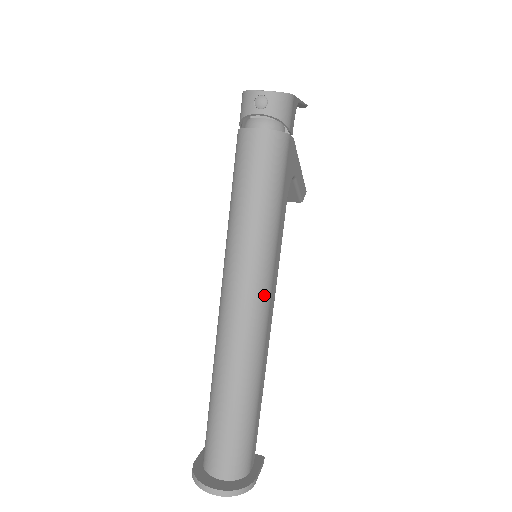
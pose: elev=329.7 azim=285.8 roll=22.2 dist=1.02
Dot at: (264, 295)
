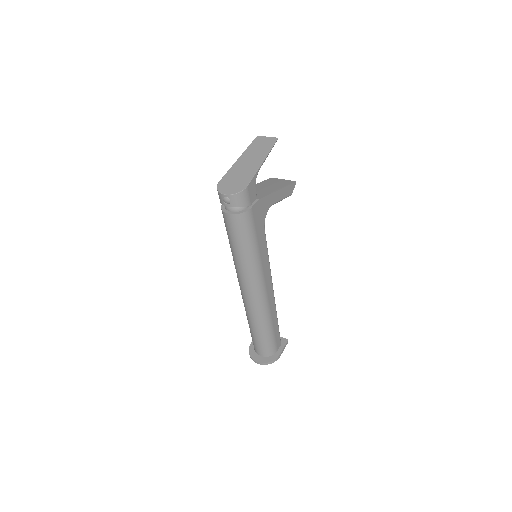
Dot at: (260, 286)
